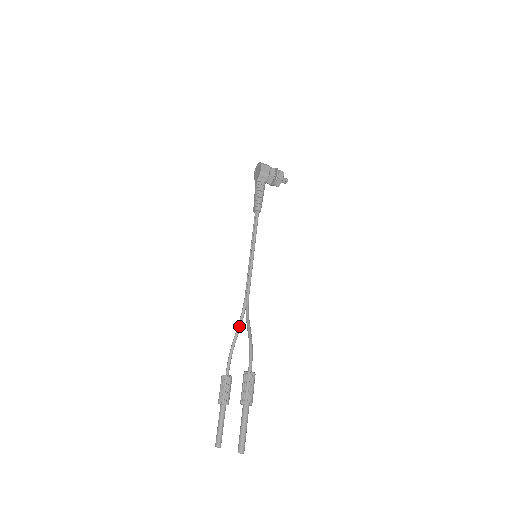
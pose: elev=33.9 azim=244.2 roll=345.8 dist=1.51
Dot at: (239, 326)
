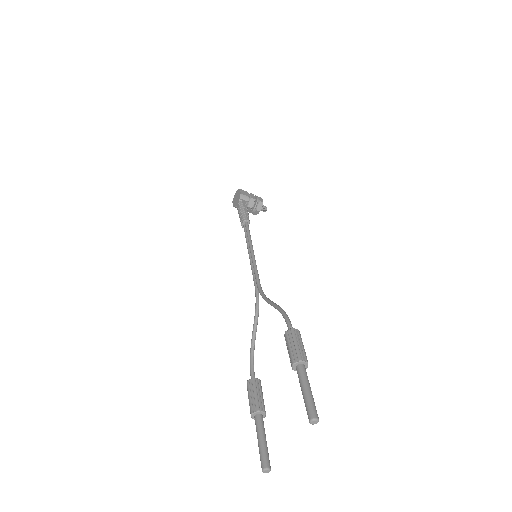
Dot at: (256, 319)
